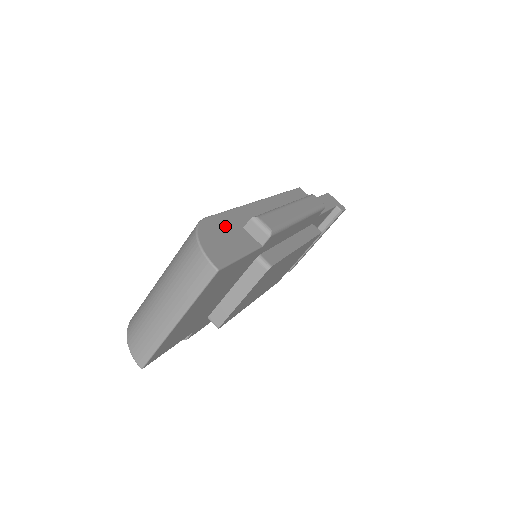
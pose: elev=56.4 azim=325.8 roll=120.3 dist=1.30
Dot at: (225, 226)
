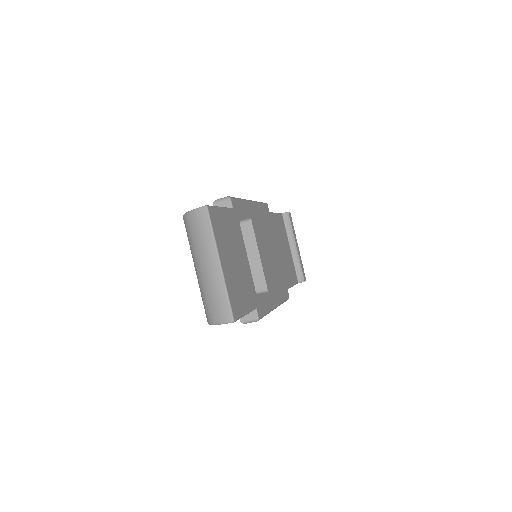
Dot at: occluded
